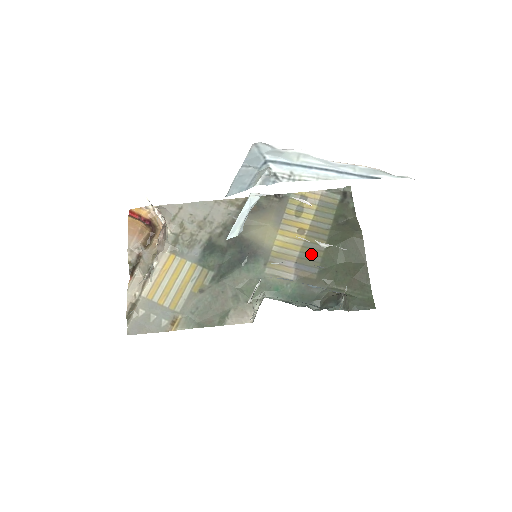
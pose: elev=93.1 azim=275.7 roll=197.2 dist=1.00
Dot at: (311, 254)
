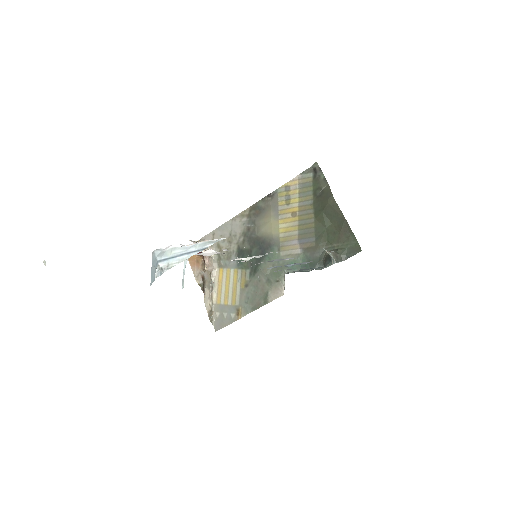
Dot at: (306, 228)
